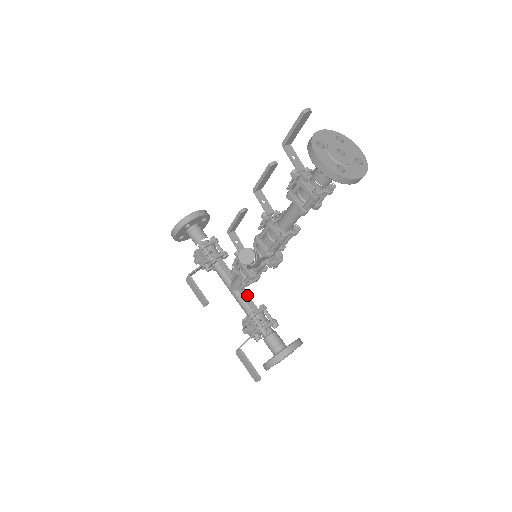
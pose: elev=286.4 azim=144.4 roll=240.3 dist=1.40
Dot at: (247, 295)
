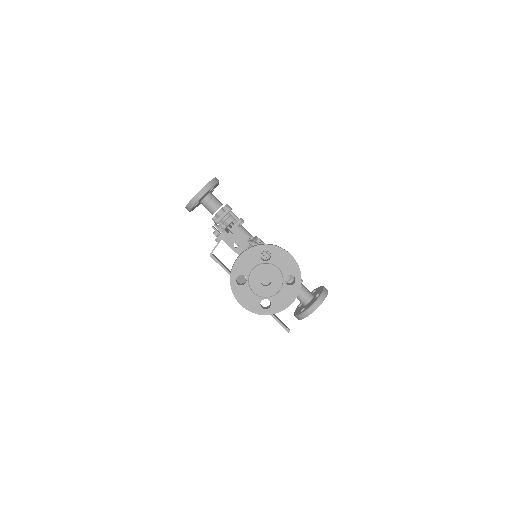
Dot at: occluded
